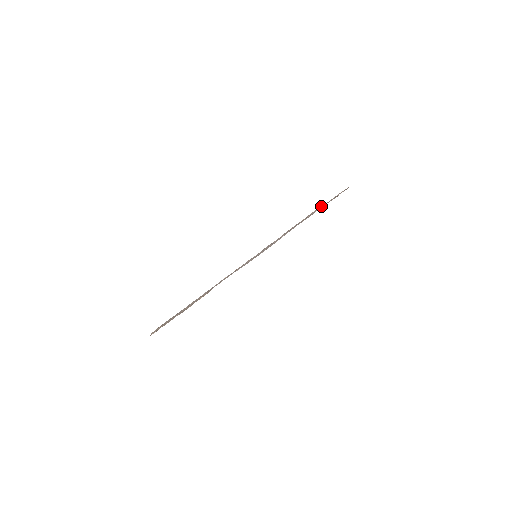
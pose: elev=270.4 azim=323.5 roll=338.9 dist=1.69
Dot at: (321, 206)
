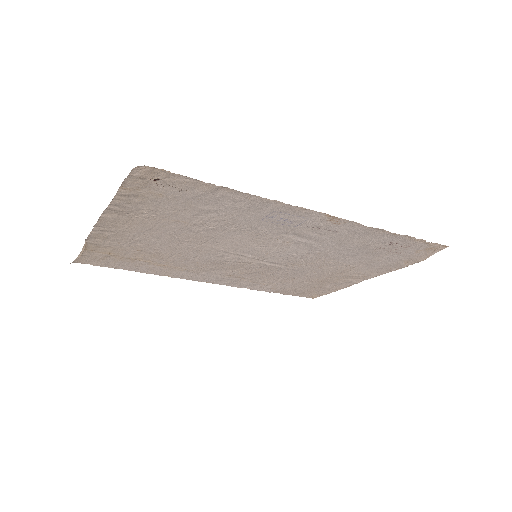
Dot at: (428, 251)
